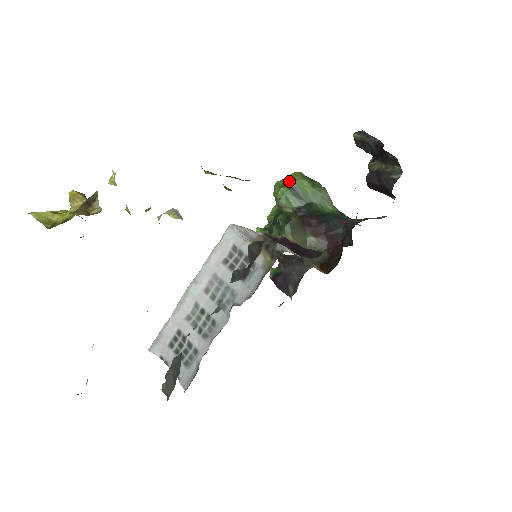
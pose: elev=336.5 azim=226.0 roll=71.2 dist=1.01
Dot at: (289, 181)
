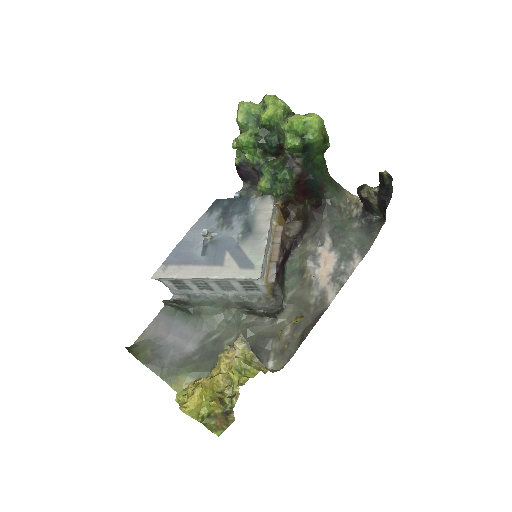
Dot at: (308, 138)
